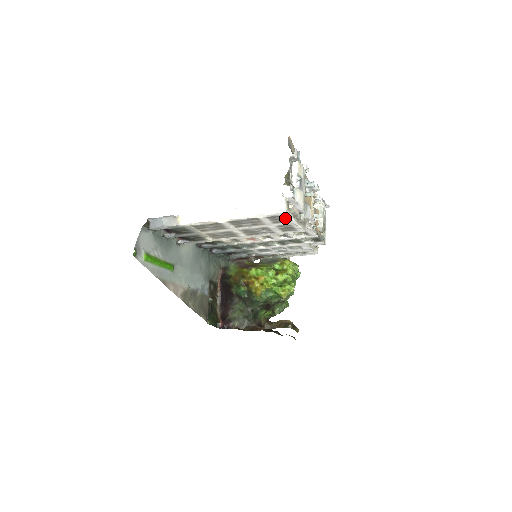
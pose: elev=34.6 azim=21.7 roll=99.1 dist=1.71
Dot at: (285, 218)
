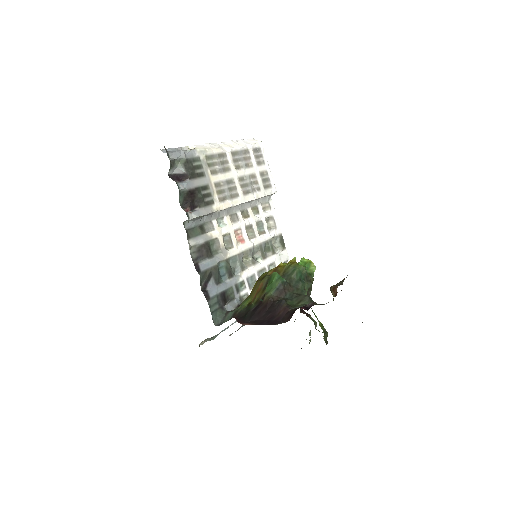
Dot at: (262, 154)
